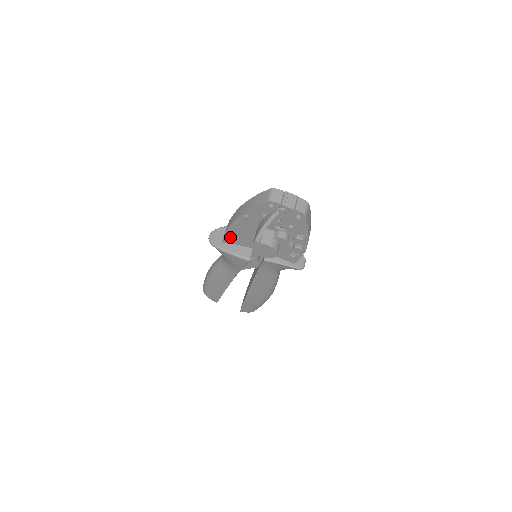
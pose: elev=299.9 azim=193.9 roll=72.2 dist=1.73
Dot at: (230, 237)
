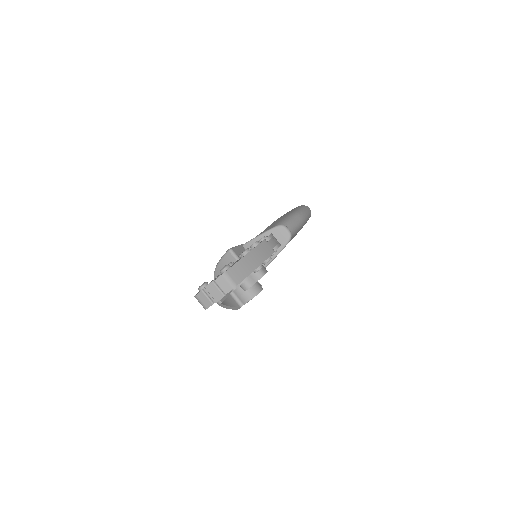
Dot at: occluded
